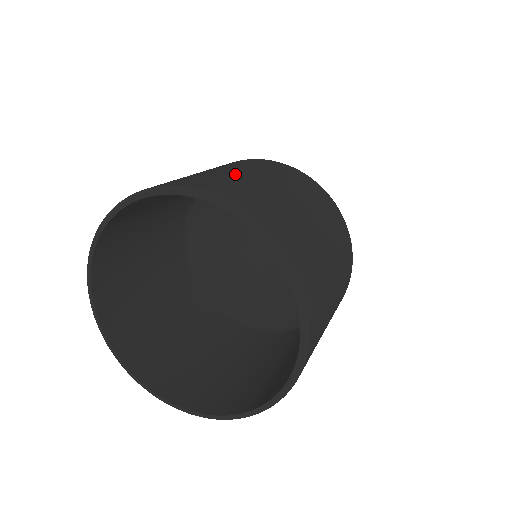
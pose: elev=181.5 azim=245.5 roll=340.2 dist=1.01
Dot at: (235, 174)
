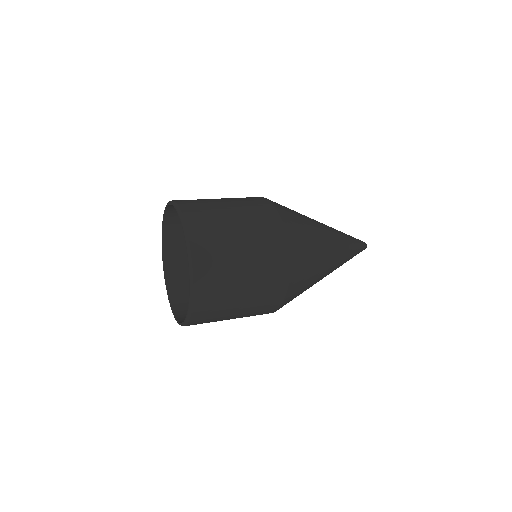
Dot at: occluded
